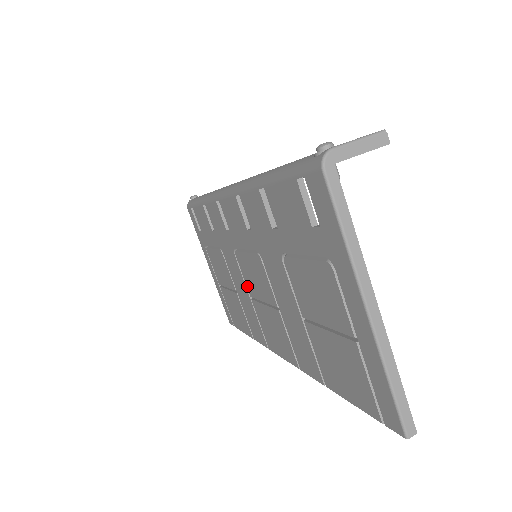
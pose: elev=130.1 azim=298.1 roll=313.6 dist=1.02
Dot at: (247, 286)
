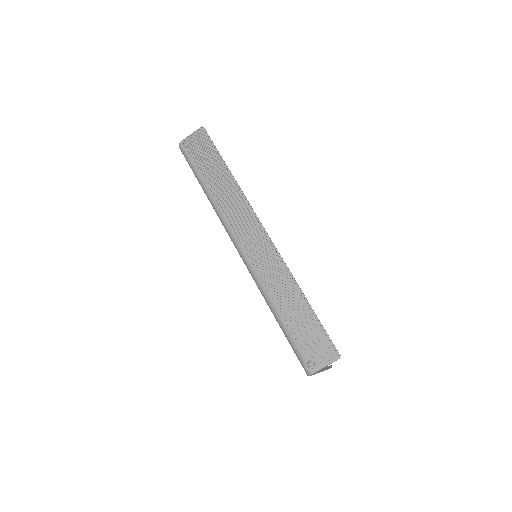
Dot at: occluded
